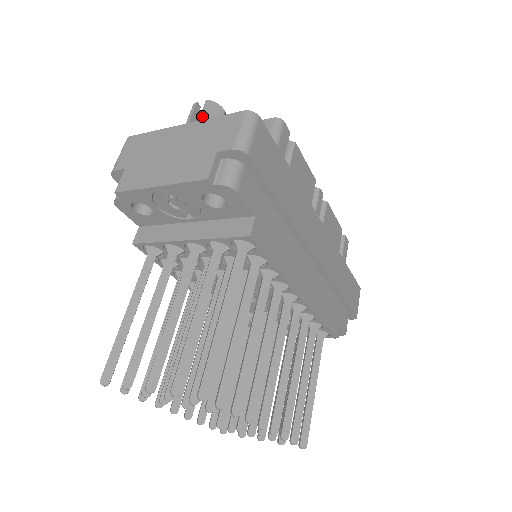
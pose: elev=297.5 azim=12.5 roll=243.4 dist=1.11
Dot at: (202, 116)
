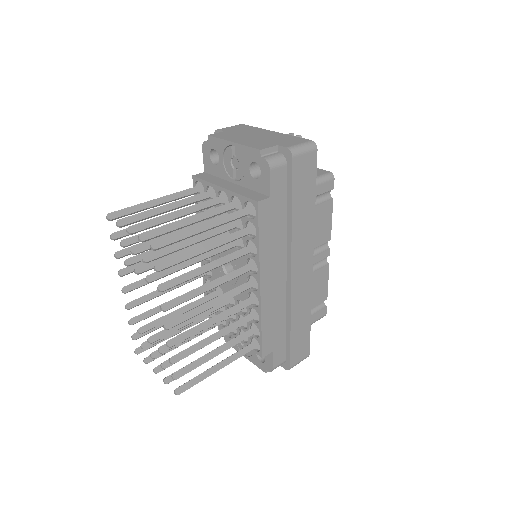
Dot at: occluded
